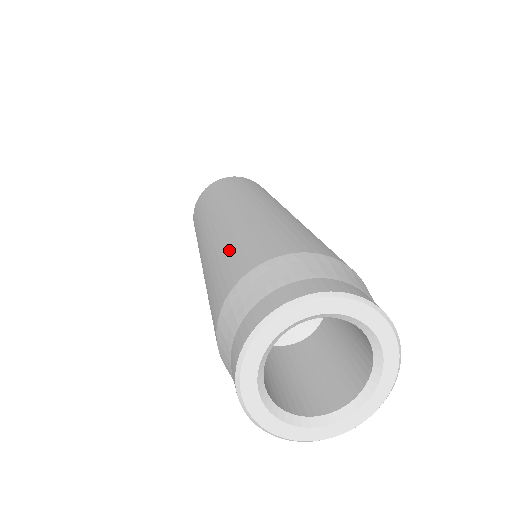
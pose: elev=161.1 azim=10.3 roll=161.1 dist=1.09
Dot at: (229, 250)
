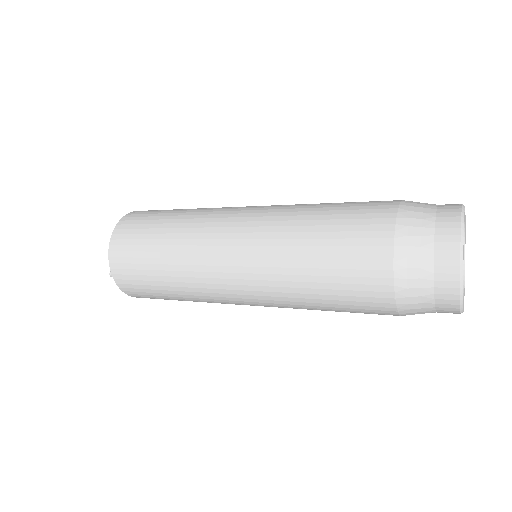
Dot at: occluded
